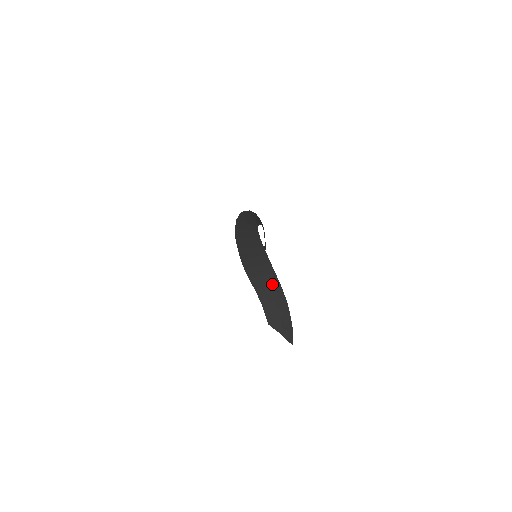
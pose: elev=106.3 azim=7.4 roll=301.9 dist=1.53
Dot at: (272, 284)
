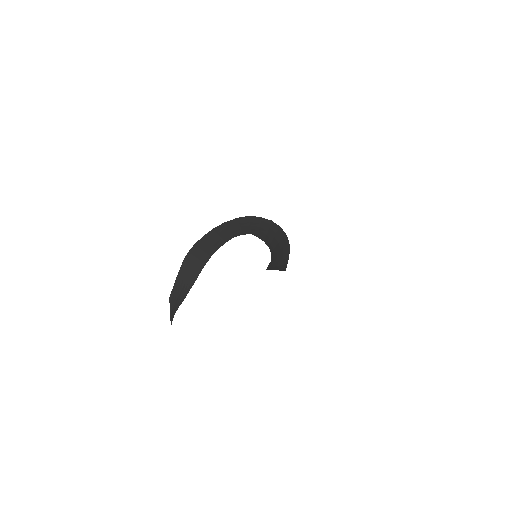
Dot at: (192, 276)
